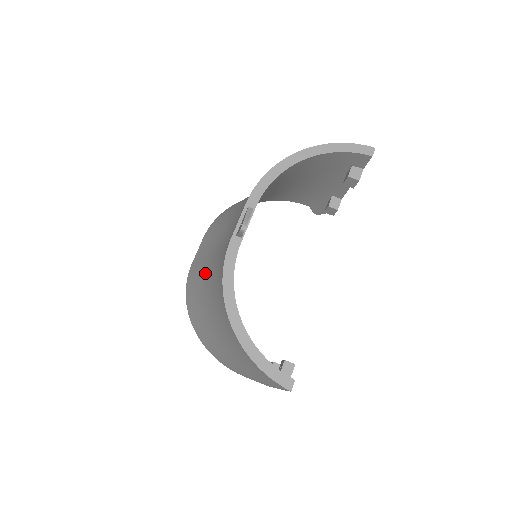
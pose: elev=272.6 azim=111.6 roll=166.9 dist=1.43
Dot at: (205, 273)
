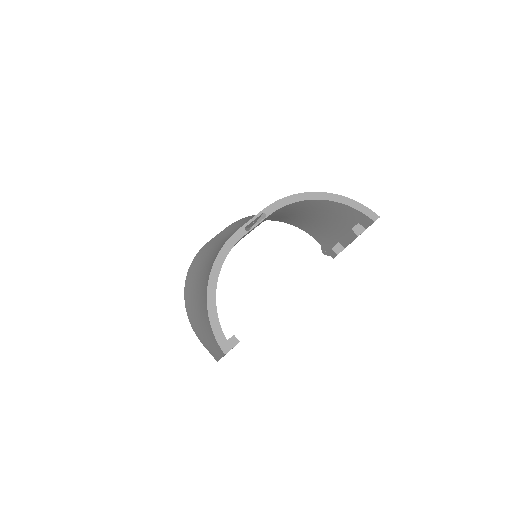
Dot at: (212, 250)
